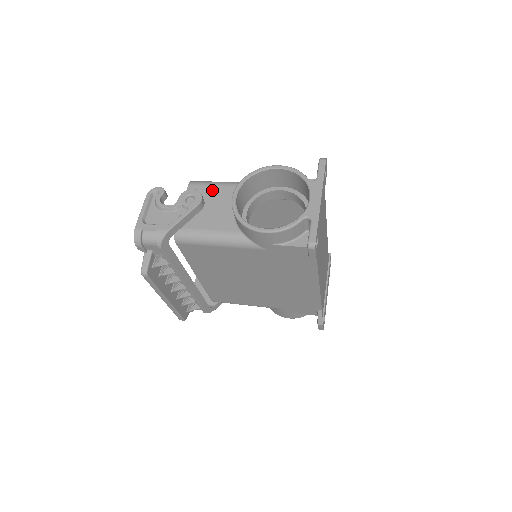
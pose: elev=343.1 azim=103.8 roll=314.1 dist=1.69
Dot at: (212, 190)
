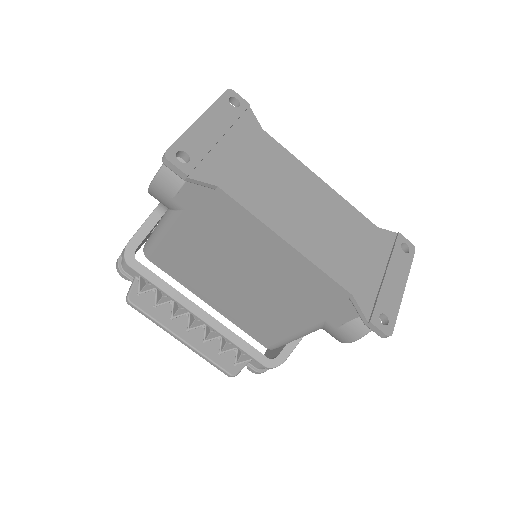
Dot at: occluded
